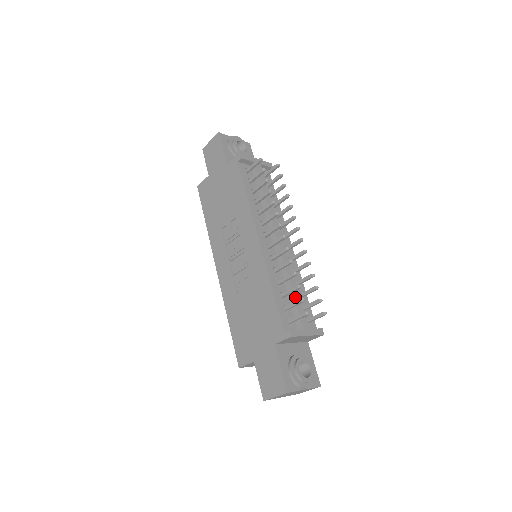
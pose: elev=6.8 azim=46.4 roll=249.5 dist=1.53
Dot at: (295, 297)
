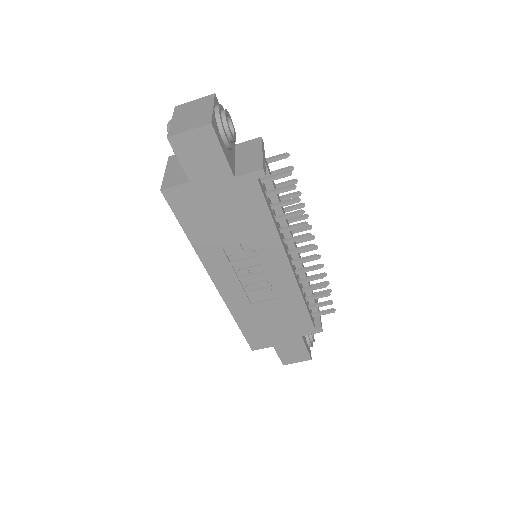
Dot at: (312, 292)
